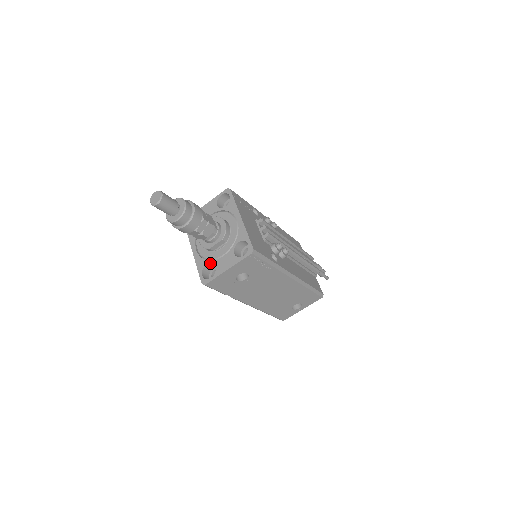
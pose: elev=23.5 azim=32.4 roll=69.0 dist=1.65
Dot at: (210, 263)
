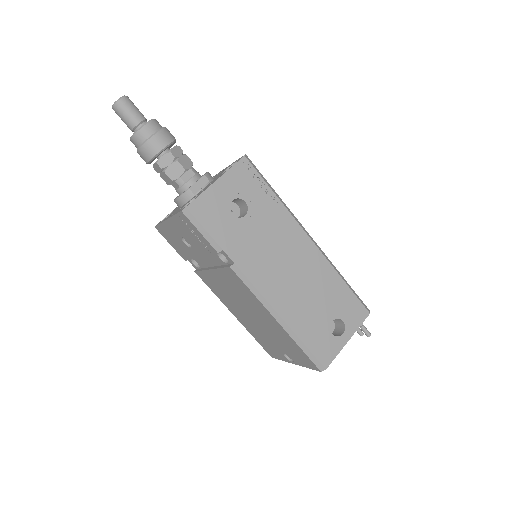
Dot at: occluded
